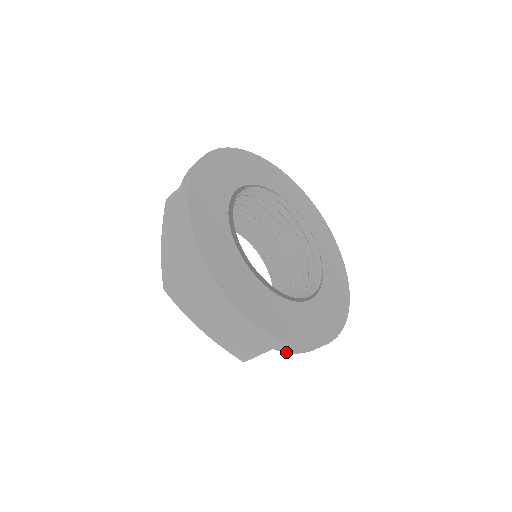
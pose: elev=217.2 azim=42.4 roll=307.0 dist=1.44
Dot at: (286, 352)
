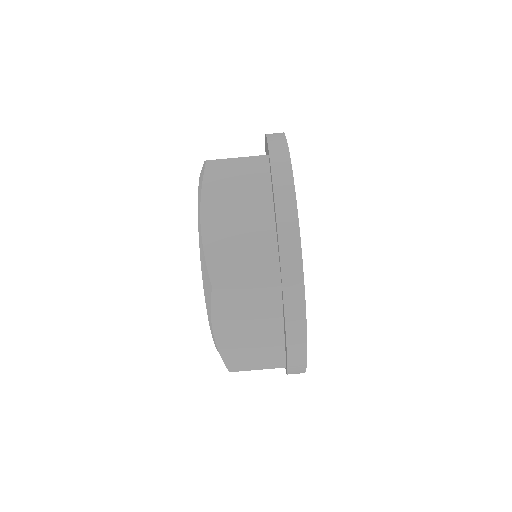
Dot at: (287, 374)
